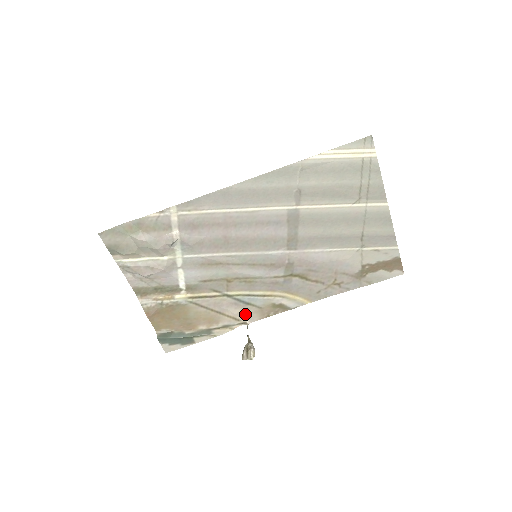
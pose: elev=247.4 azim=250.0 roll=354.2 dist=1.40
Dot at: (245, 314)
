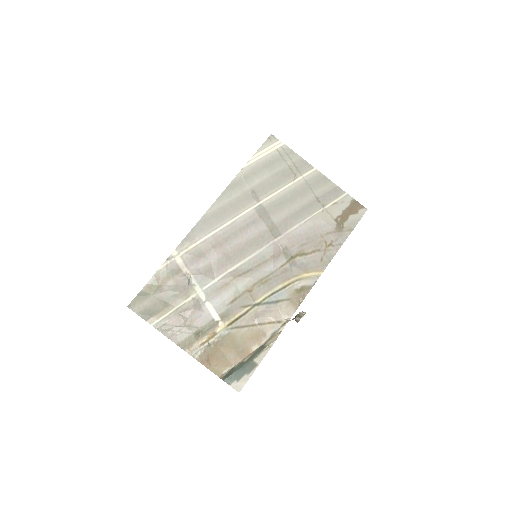
Dot at: (281, 313)
